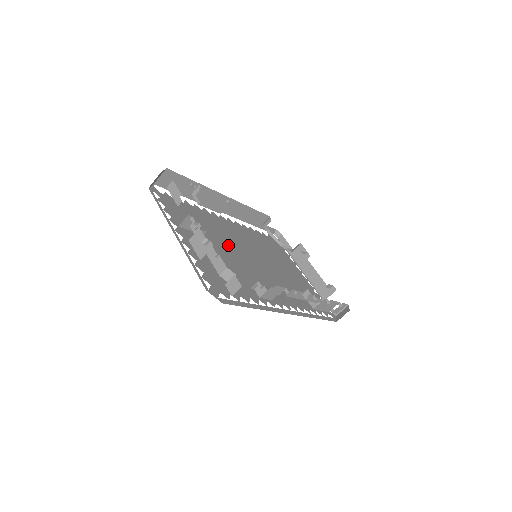
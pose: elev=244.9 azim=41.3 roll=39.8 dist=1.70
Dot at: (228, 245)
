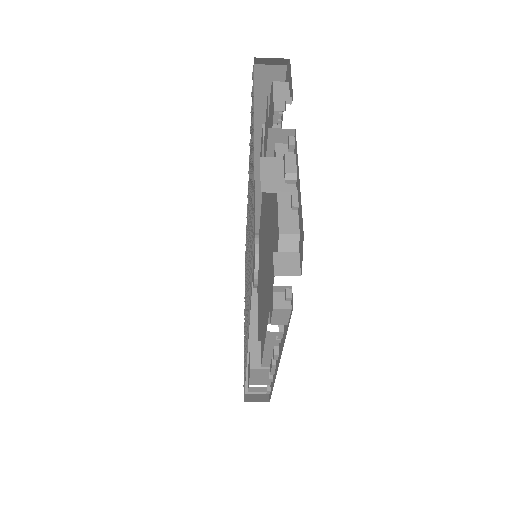
Dot at: occluded
